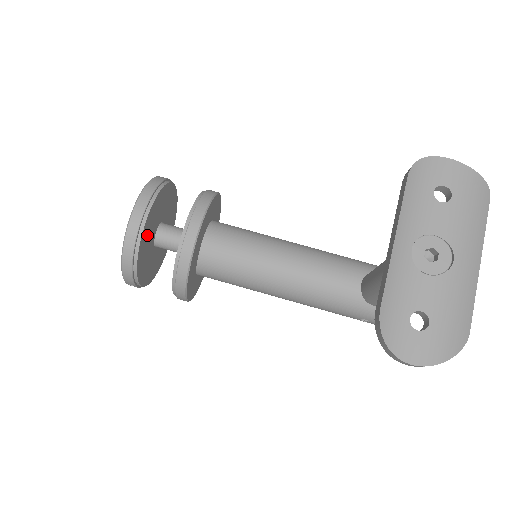
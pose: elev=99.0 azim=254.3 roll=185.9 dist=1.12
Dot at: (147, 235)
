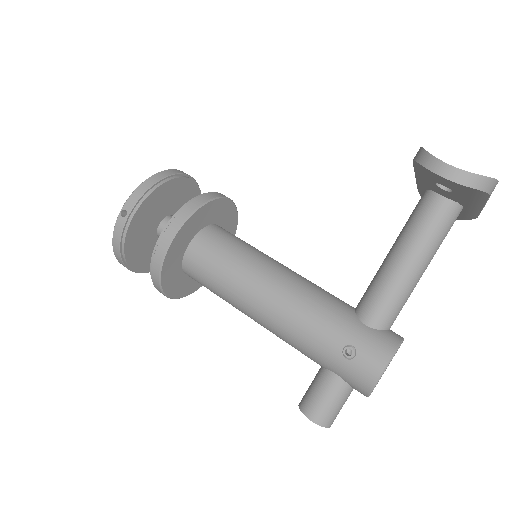
Dot at: (175, 193)
